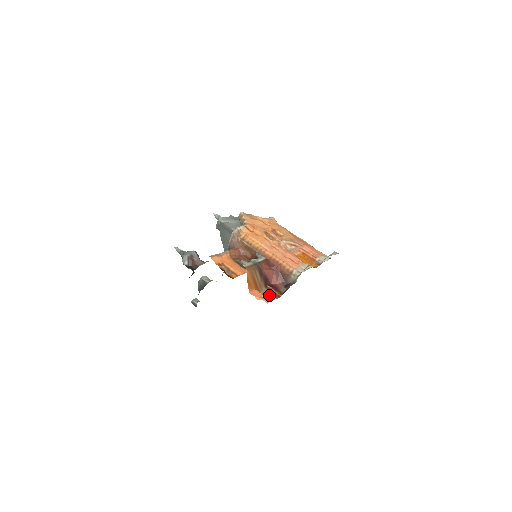
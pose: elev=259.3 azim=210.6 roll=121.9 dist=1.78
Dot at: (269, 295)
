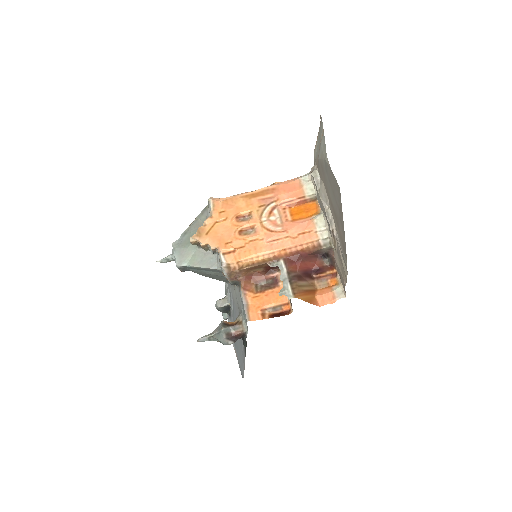
Dot at: (326, 282)
